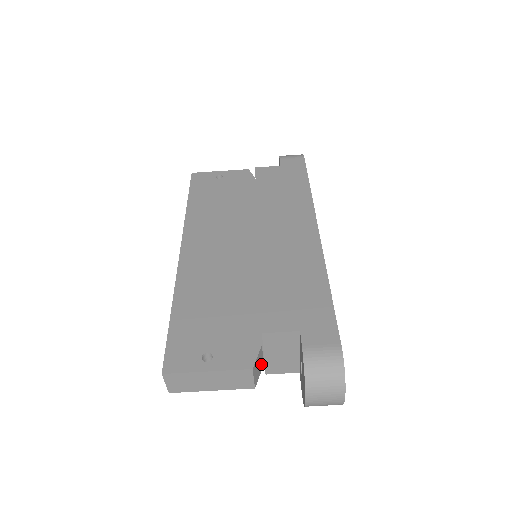
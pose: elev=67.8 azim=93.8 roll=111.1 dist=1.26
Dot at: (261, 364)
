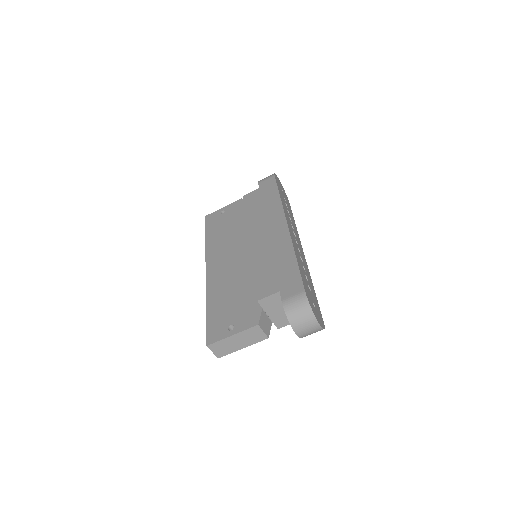
Dot at: (268, 322)
